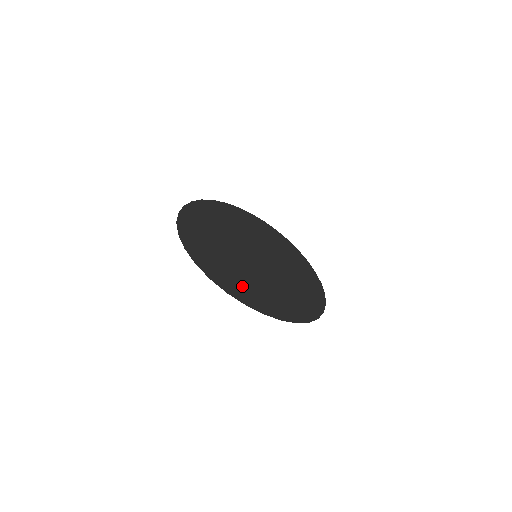
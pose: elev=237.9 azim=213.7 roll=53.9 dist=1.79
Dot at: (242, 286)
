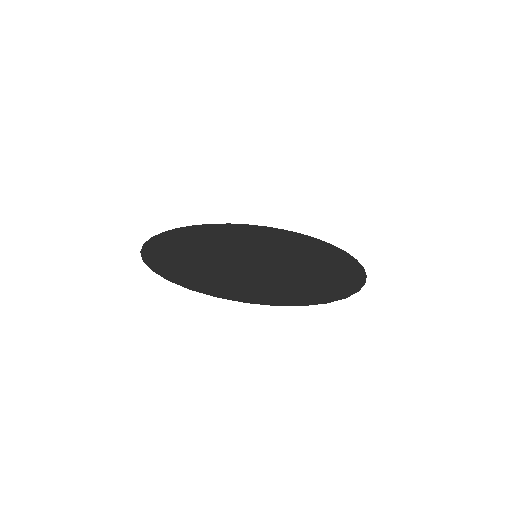
Dot at: (201, 276)
